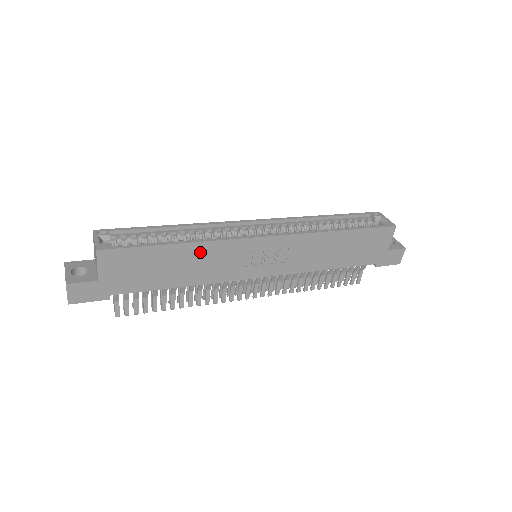
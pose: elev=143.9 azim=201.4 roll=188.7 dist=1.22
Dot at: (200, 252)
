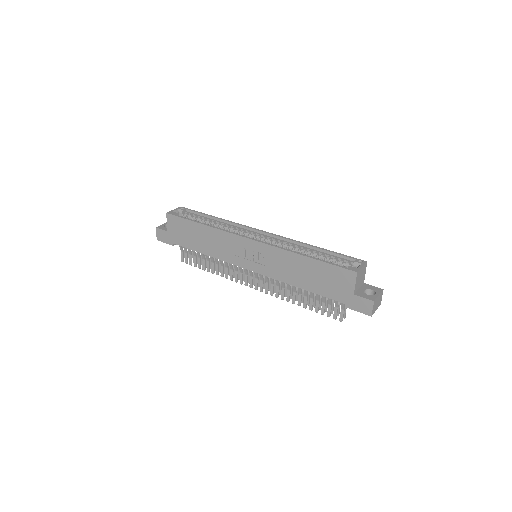
Dot at: (212, 234)
